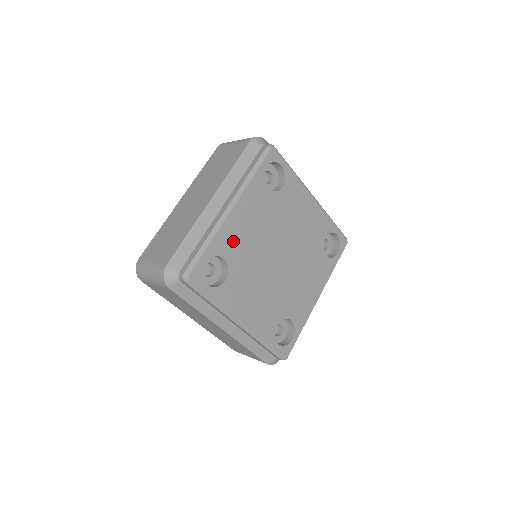
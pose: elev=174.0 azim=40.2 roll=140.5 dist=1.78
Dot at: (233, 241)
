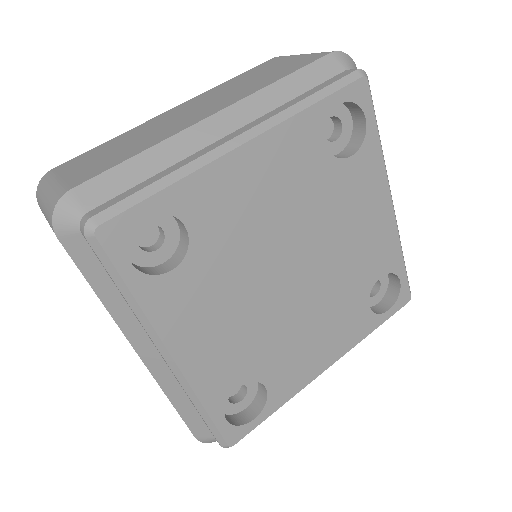
Dot at: (219, 205)
